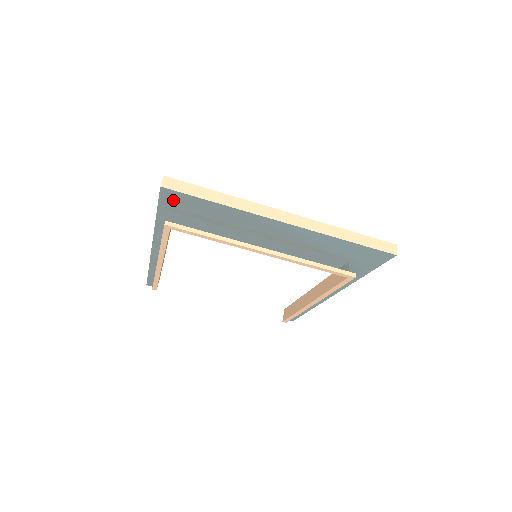
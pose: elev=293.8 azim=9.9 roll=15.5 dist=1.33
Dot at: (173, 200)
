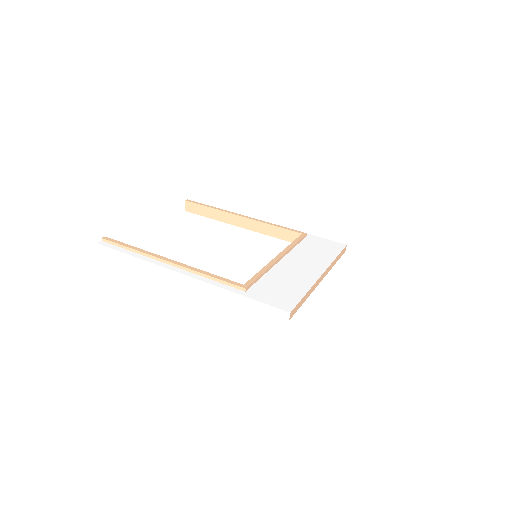
Dot at: occluded
